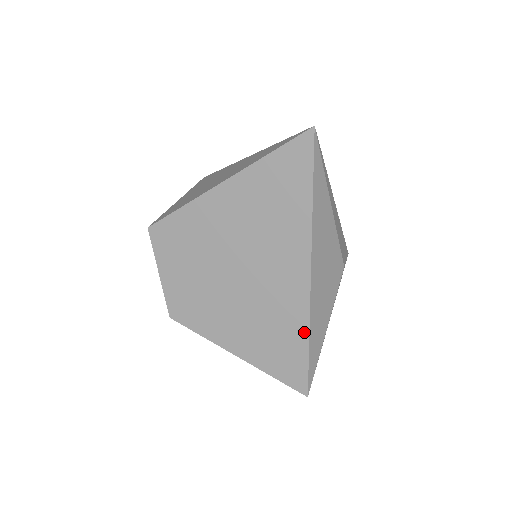
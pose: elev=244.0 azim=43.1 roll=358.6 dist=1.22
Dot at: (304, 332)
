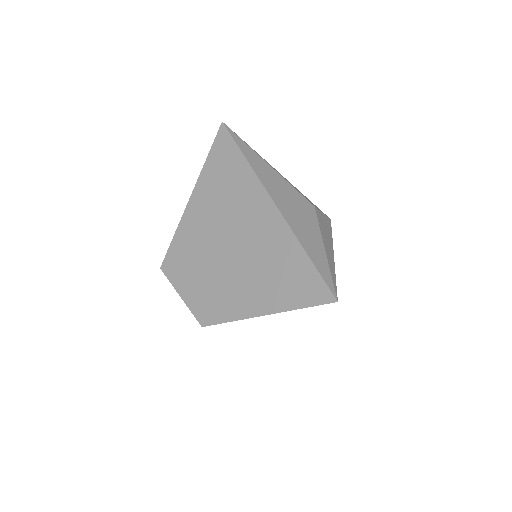
Dot at: (297, 248)
